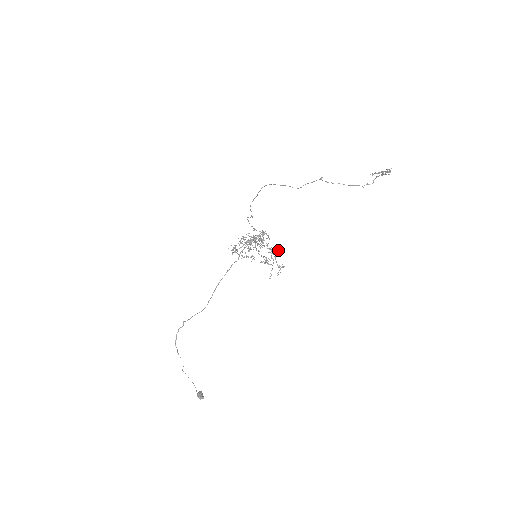
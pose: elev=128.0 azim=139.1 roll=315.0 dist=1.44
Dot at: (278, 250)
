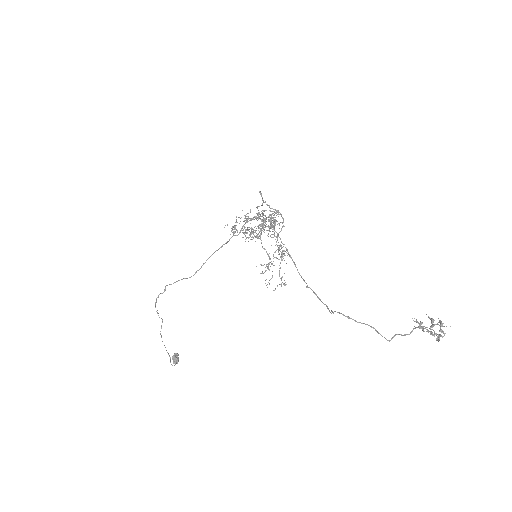
Dot at: (287, 253)
